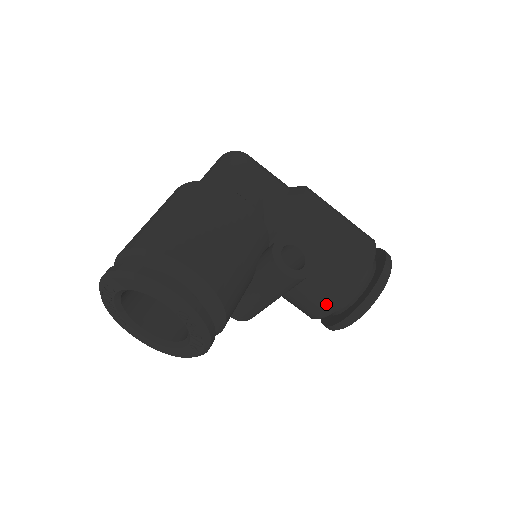
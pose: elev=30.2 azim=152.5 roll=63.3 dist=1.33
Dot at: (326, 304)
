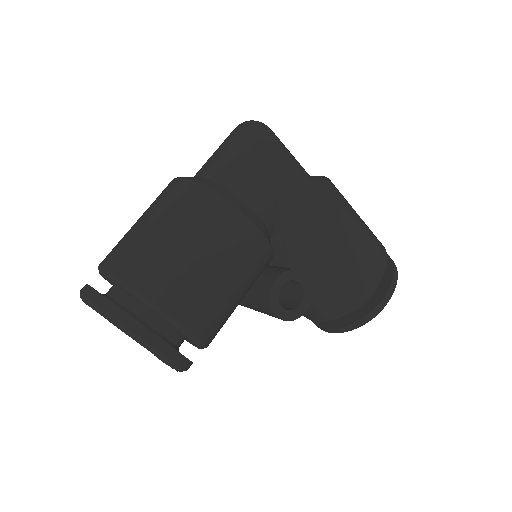
Dot at: (314, 316)
